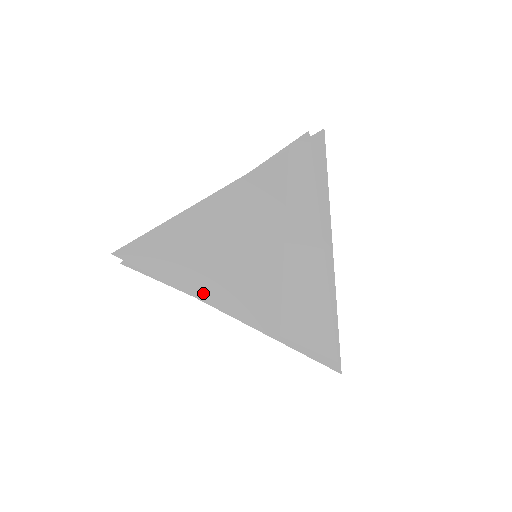
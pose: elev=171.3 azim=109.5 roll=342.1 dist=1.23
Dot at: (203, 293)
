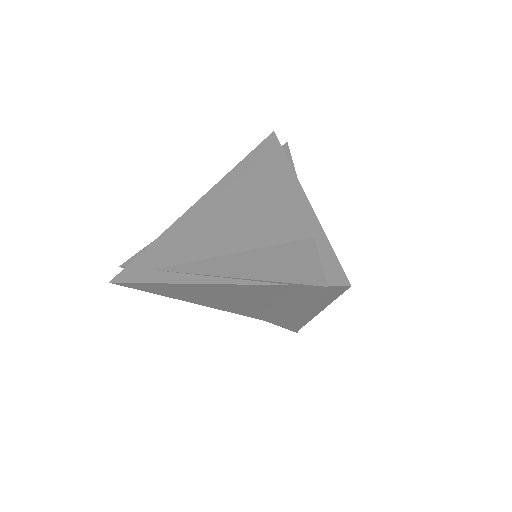
Dot at: (195, 303)
